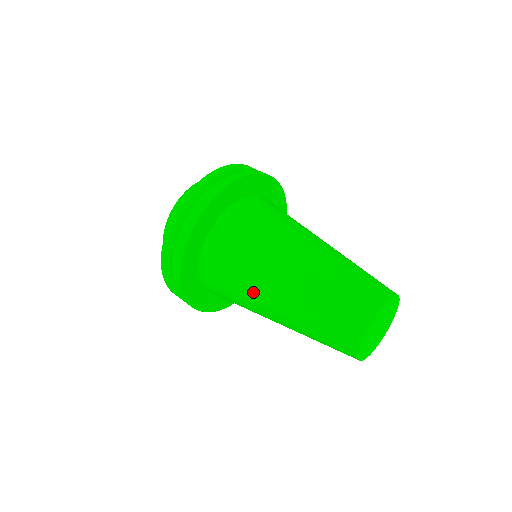
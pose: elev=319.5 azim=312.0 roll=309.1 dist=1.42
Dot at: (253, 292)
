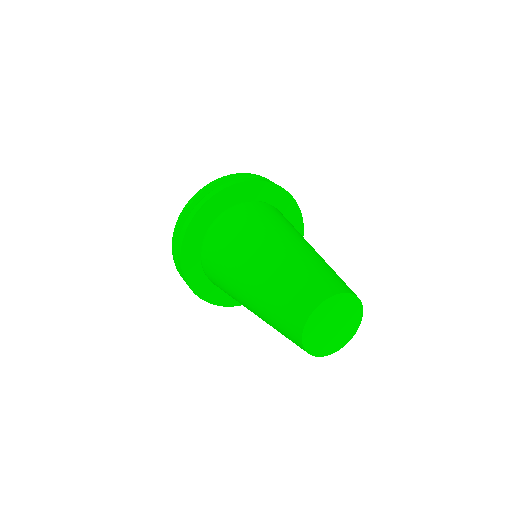
Dot at: occluded
